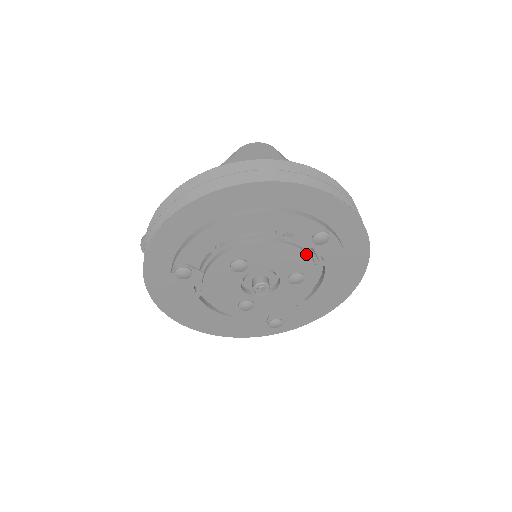
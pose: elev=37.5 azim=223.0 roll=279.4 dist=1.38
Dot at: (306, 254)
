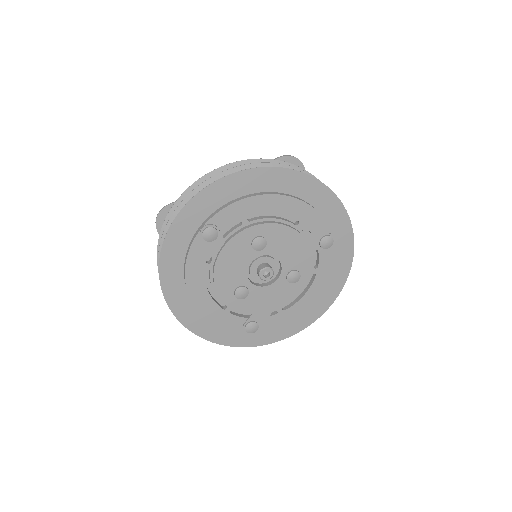
Dot at: (311, 253)
